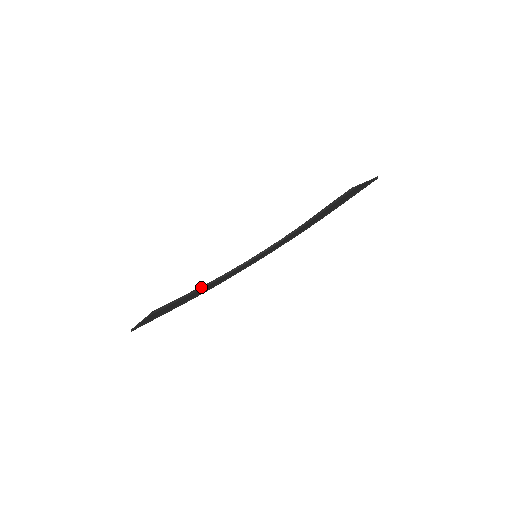
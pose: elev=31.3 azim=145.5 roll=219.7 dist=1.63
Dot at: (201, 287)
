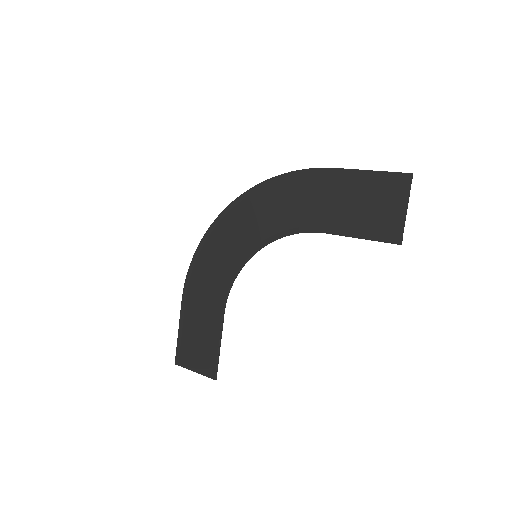
Dot at: (222, 316)
